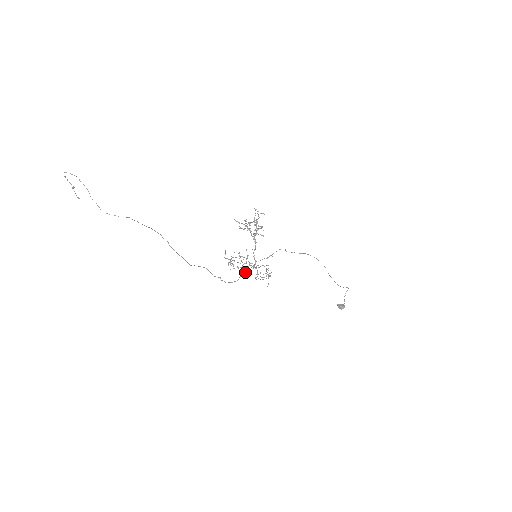
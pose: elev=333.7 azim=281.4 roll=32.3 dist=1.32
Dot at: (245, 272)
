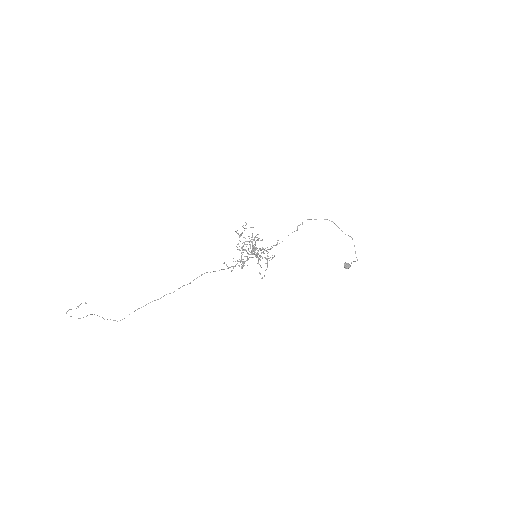
Dot at: occluded
